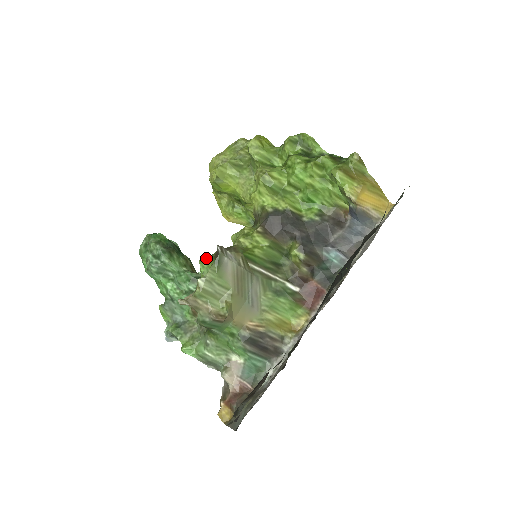
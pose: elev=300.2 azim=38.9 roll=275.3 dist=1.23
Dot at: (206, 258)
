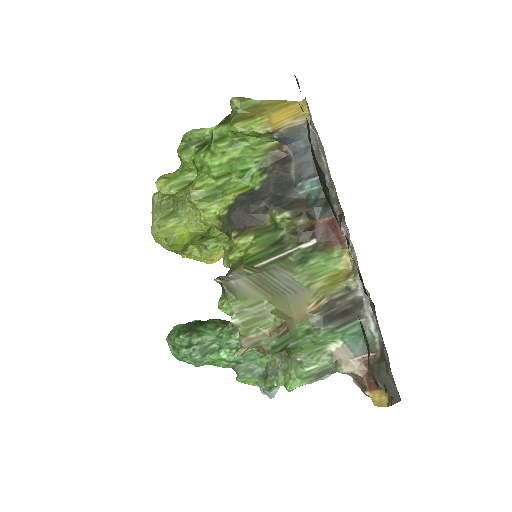
Dot at: (220, 300)
